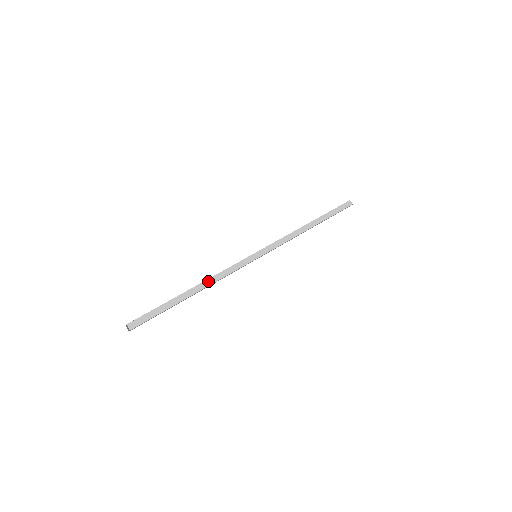
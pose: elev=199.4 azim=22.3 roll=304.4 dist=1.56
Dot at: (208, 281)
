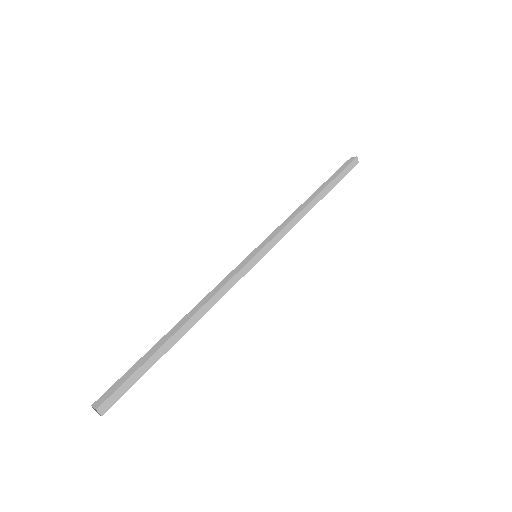
Dot at: (202, 310)
